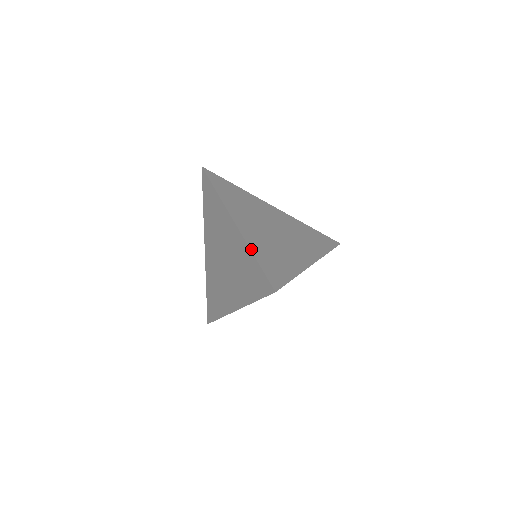
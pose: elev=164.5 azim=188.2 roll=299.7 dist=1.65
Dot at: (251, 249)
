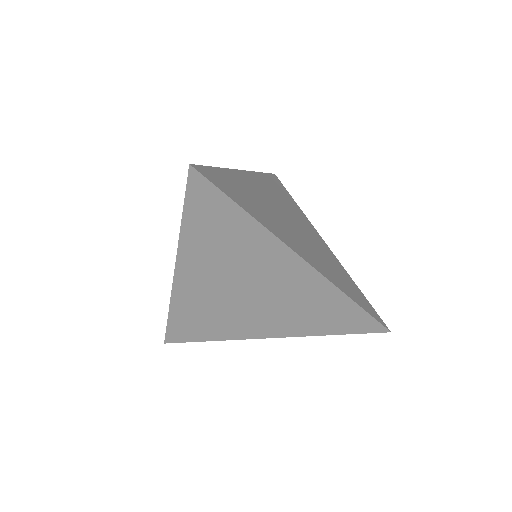
Dot at: (225, 169)
